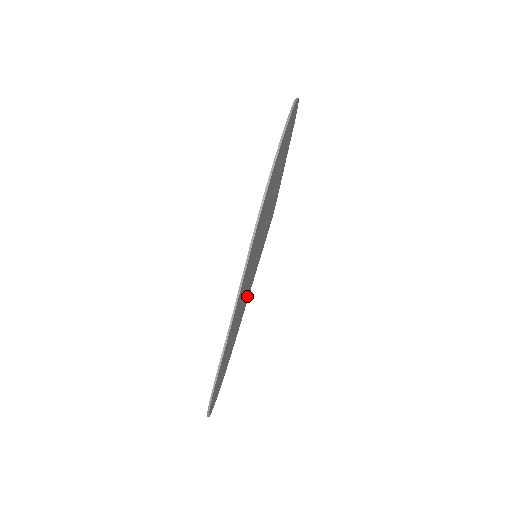
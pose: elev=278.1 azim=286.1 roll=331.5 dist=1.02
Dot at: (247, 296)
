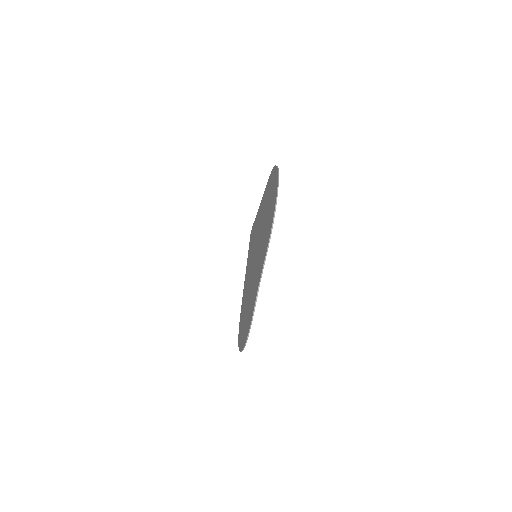
Dot at: occluded
